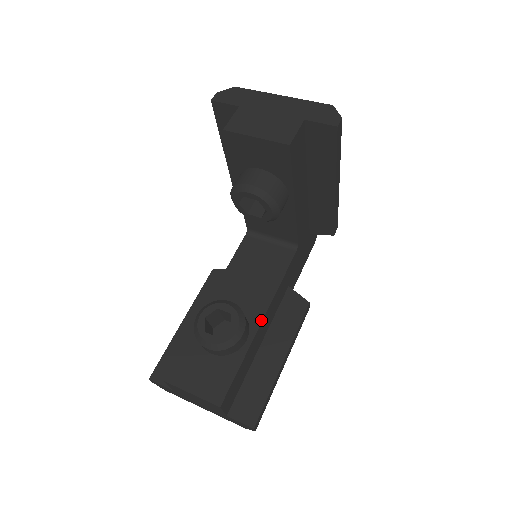
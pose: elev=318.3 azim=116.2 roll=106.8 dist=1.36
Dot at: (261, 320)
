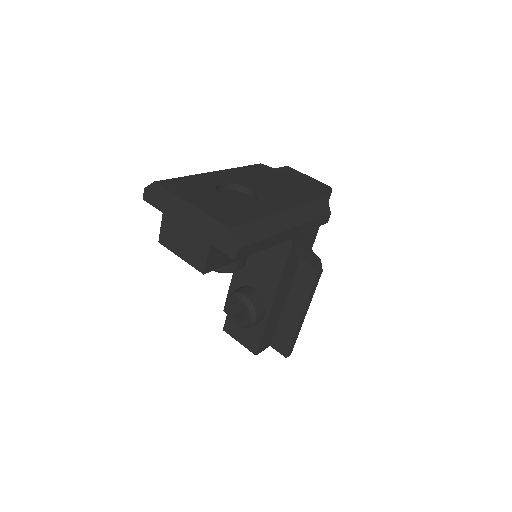
Dot at: (272, 302)
